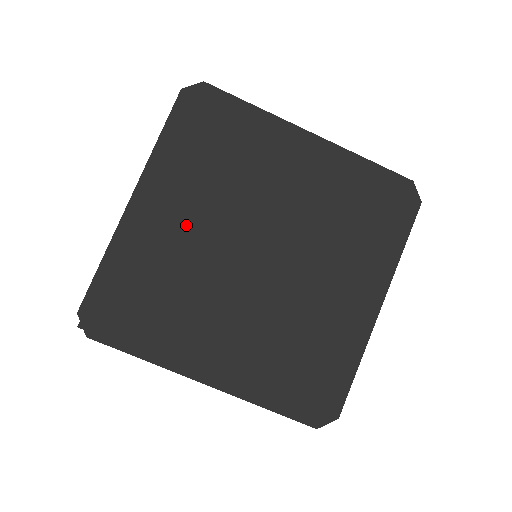
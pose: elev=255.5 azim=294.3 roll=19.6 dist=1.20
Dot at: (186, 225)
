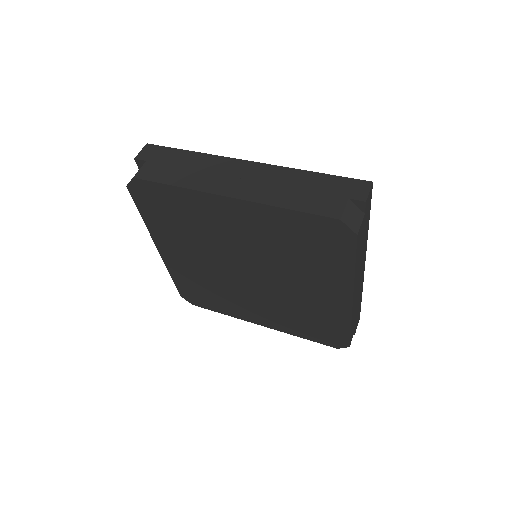
Dot at: (235, 233)
